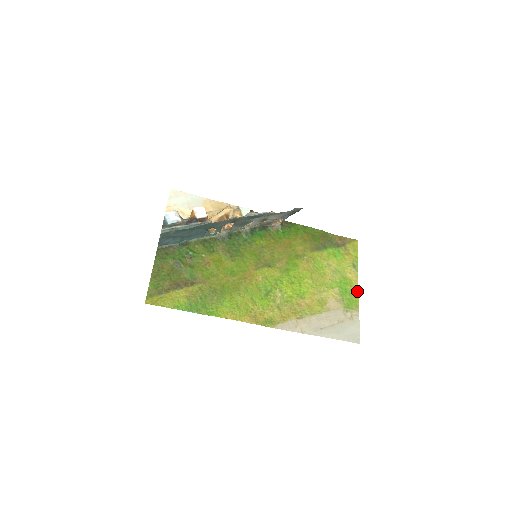
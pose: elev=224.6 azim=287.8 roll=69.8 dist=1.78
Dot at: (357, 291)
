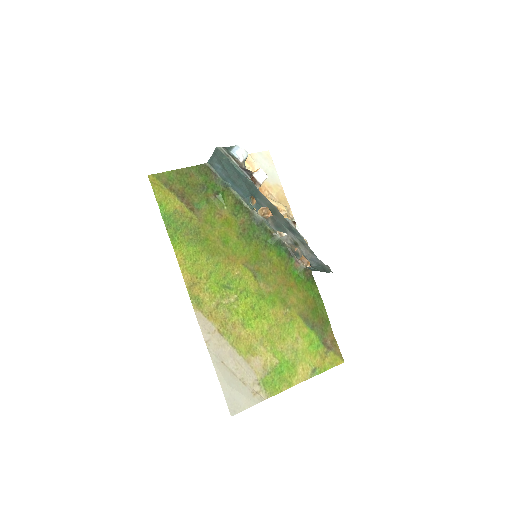
Dot at: (289, 386)
